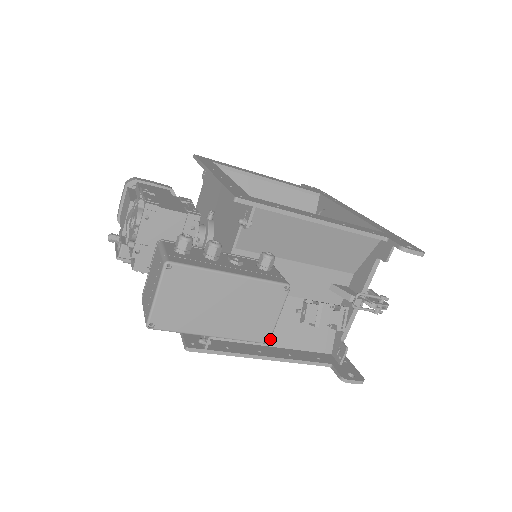
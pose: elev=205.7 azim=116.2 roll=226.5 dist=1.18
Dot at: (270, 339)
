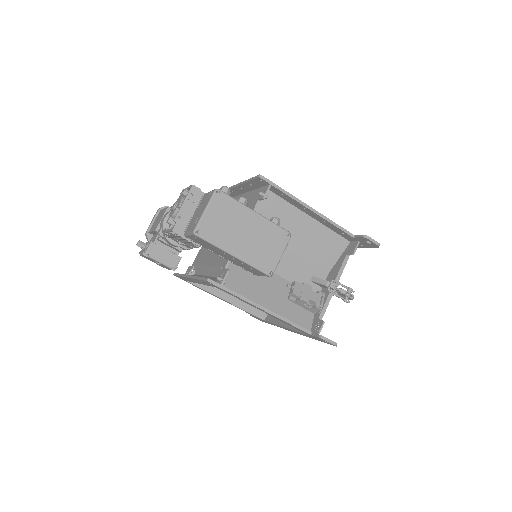
Dot at: (266, 303)
